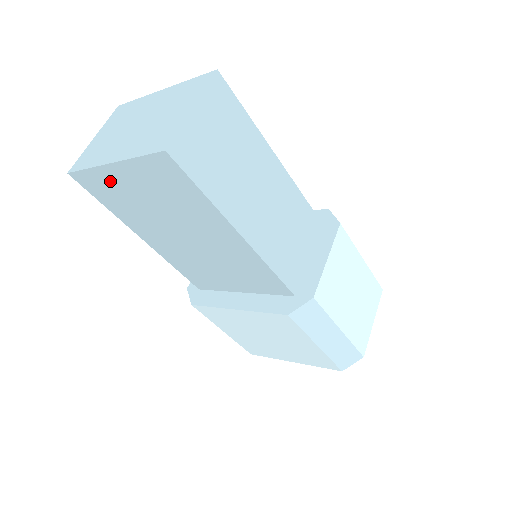
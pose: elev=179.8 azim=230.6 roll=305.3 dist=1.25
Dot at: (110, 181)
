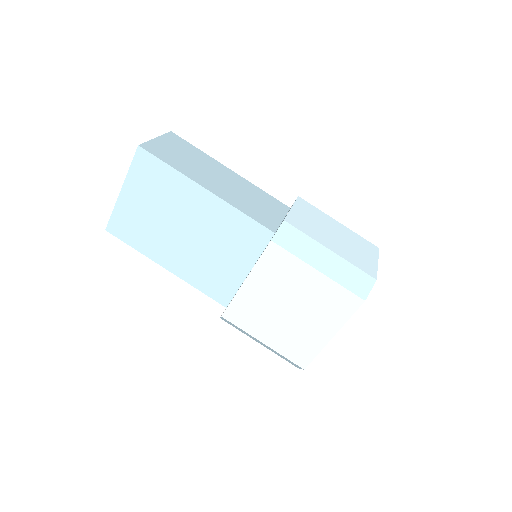
Dot at: (126, 211)
